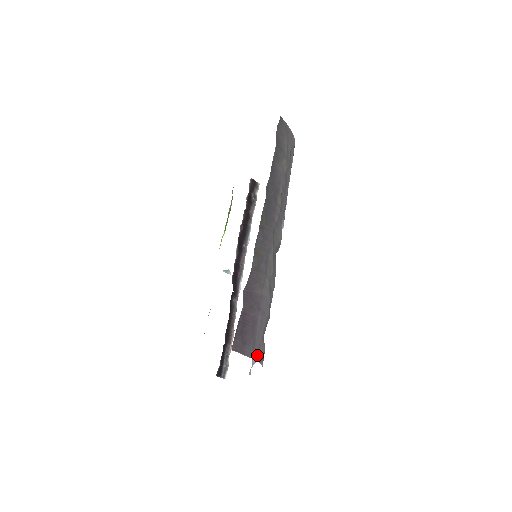
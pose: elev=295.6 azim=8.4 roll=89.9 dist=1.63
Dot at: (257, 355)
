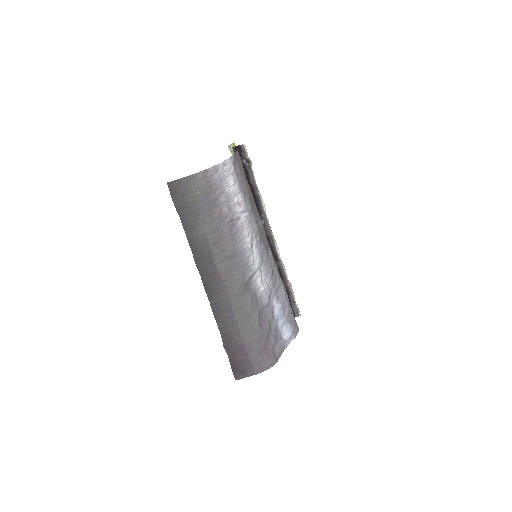
Dot at: (260, 369)
